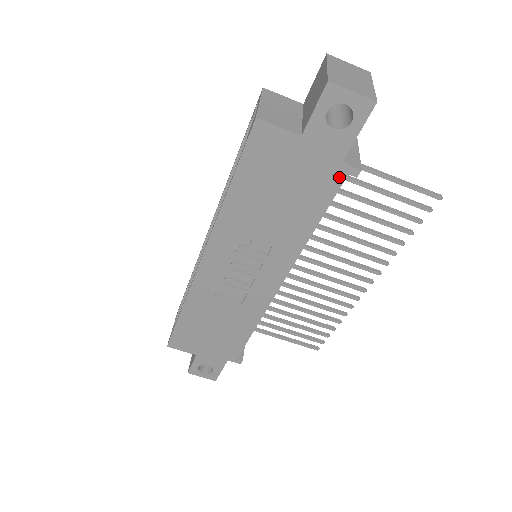
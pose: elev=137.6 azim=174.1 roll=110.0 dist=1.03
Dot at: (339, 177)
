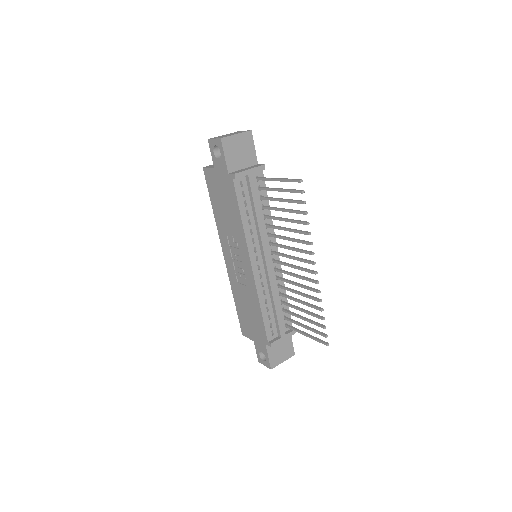
Dot at: (232, 182)
